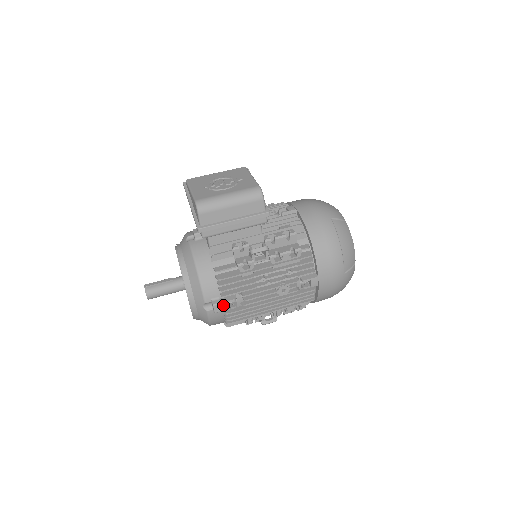
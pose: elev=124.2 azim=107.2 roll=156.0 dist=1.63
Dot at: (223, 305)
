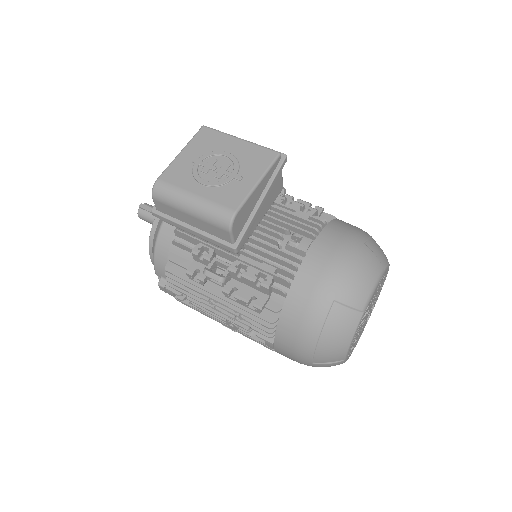
Dot at: (167, 291)
